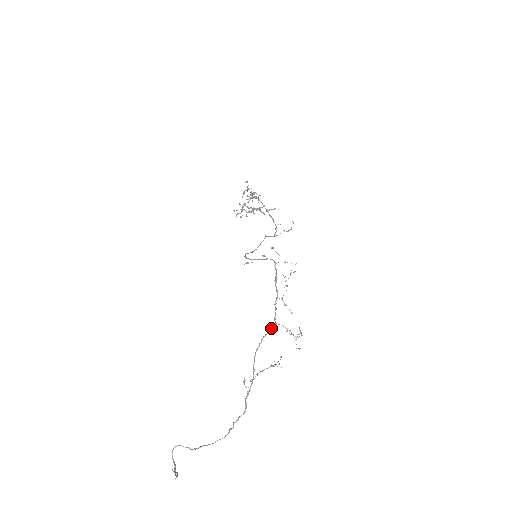
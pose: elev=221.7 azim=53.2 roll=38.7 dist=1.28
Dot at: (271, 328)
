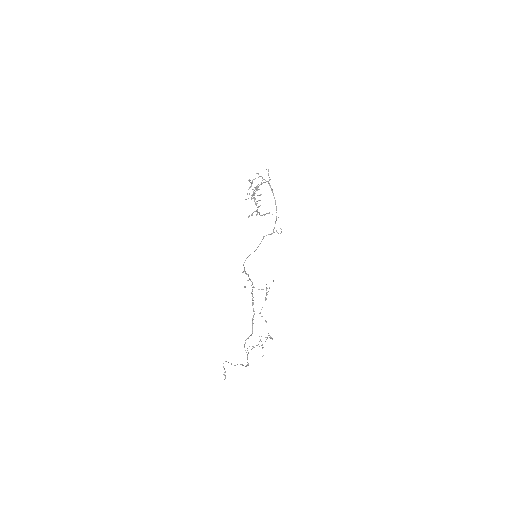
Dot at: occluded
